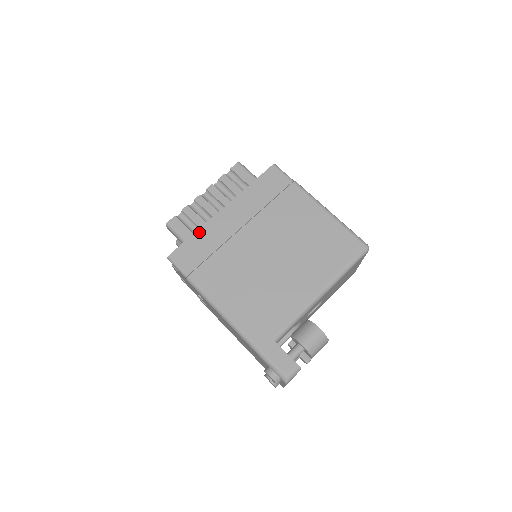
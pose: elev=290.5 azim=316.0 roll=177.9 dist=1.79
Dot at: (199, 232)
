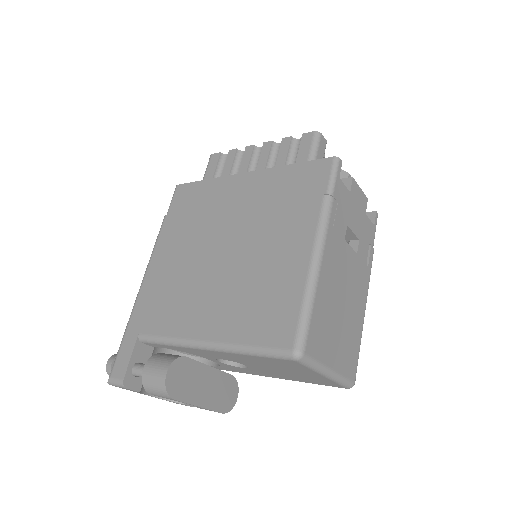
Dot at: (210, 181)
